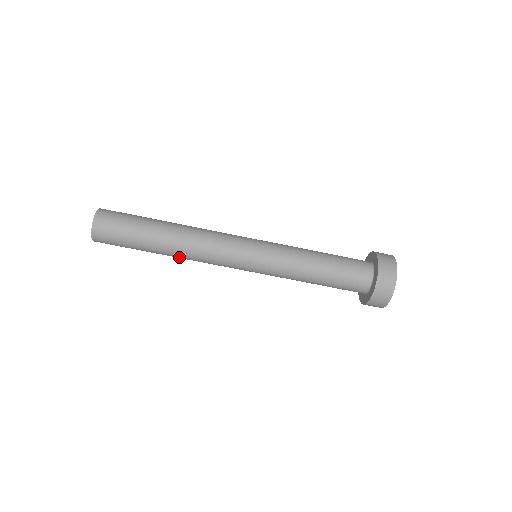
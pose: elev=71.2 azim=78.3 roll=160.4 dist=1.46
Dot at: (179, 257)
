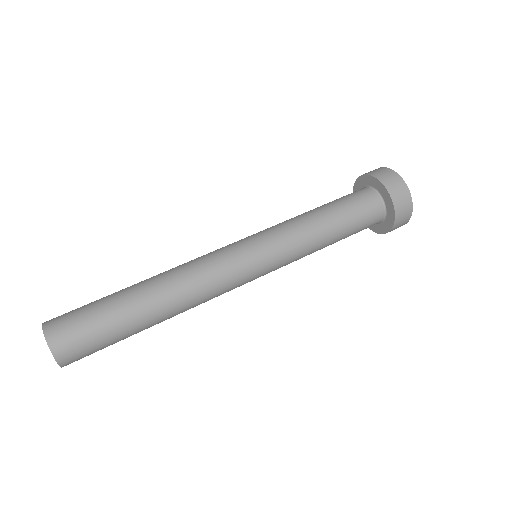
Dot at: (172, 299)
